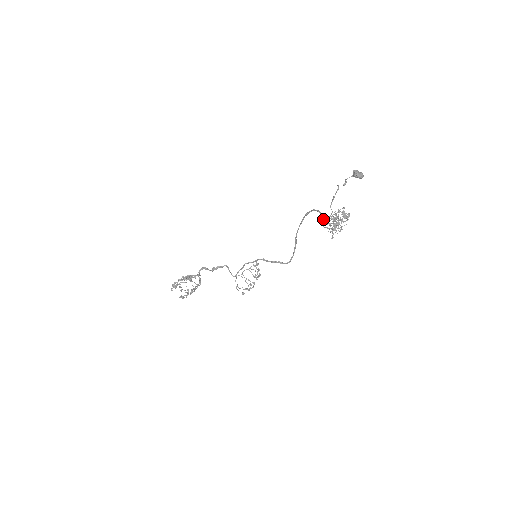
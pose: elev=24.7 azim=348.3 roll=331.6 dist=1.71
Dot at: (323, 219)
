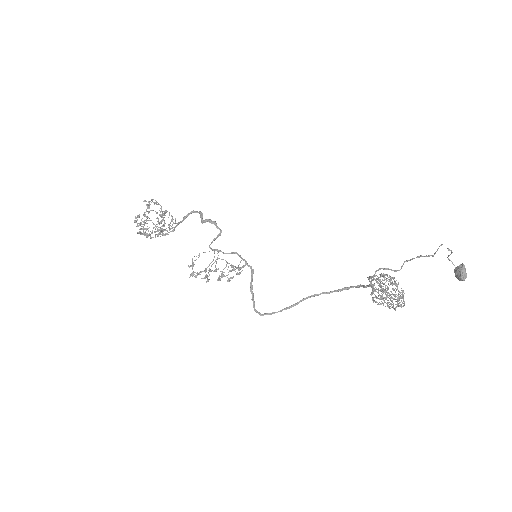
Dot at: occluded
